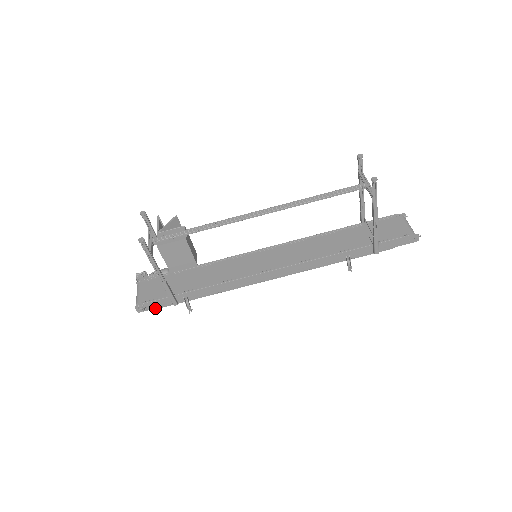
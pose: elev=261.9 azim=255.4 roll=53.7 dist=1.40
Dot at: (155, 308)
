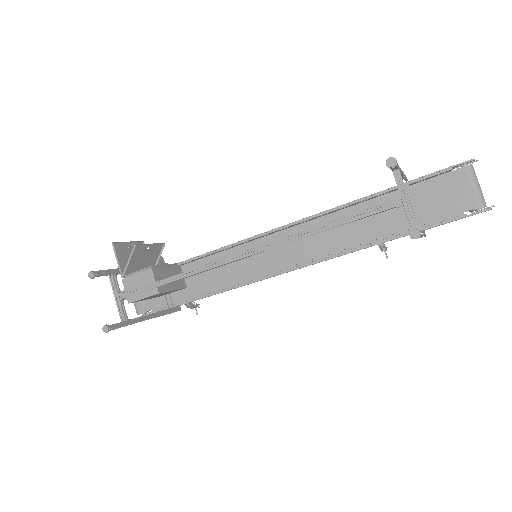
Dot at: occluded
